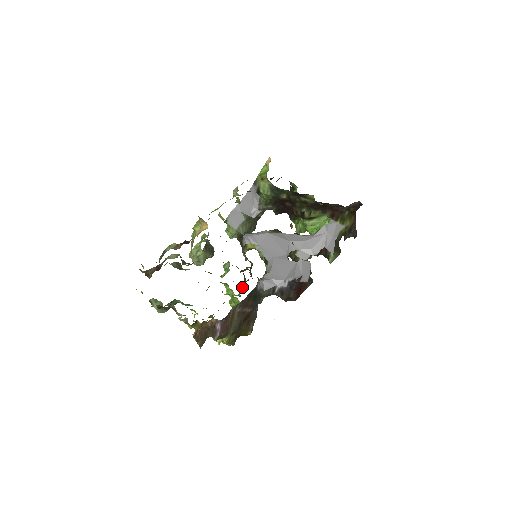
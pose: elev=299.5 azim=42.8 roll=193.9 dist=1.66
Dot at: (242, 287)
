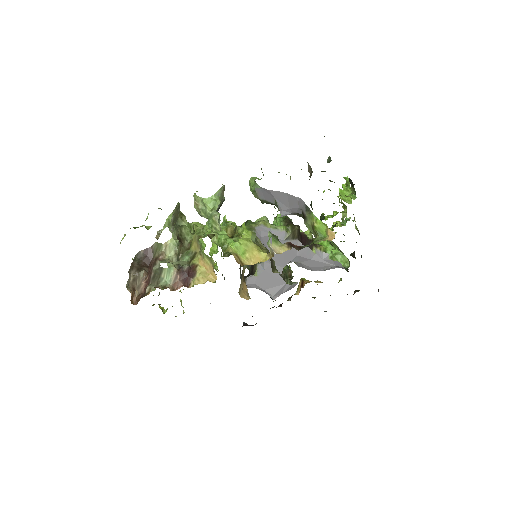
Dot at: occluded
